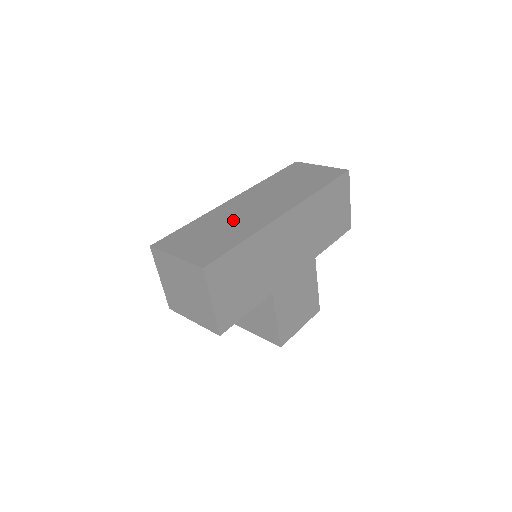
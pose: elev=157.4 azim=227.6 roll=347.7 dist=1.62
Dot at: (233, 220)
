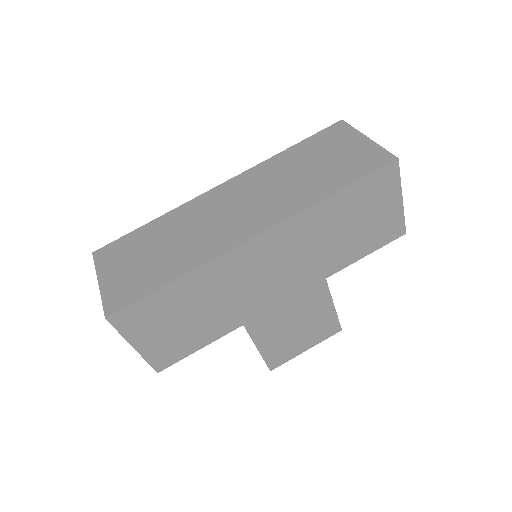
Dot at: (190, 233)
